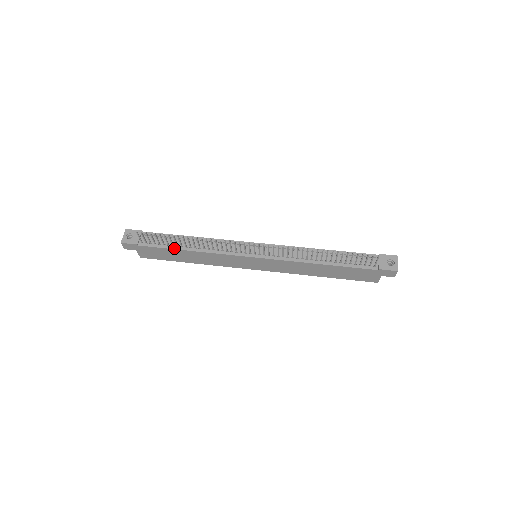
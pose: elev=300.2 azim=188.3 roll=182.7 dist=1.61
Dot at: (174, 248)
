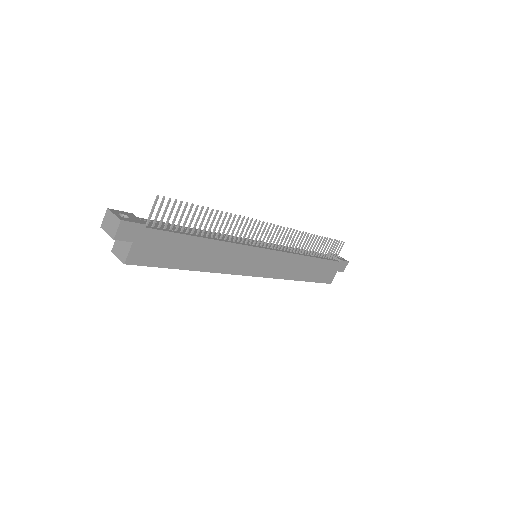
Dot at: (191, 235)
